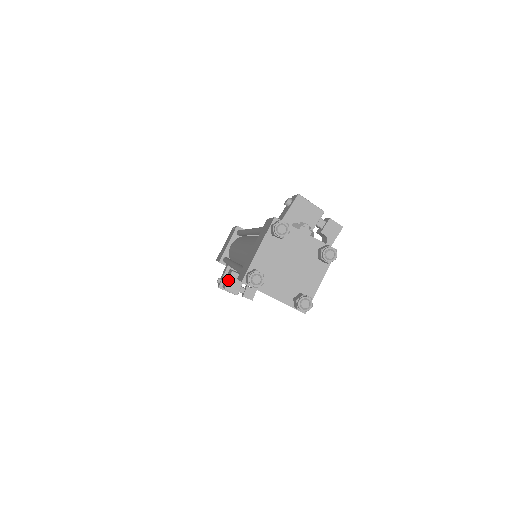
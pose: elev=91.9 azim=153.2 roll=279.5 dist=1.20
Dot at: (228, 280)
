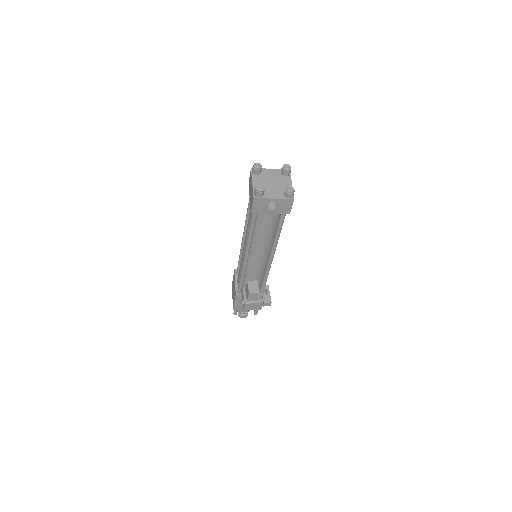
Dot at: (248, 287)
